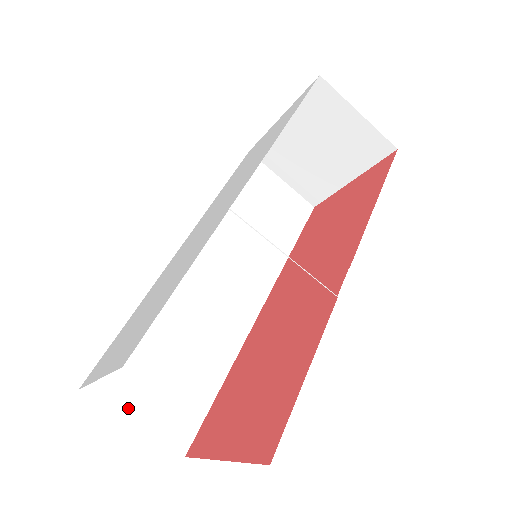
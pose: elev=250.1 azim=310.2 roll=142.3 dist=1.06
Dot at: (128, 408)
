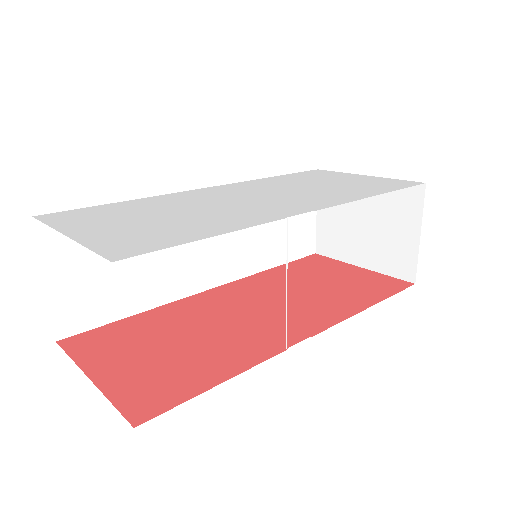
Dot at: (53, 266)
